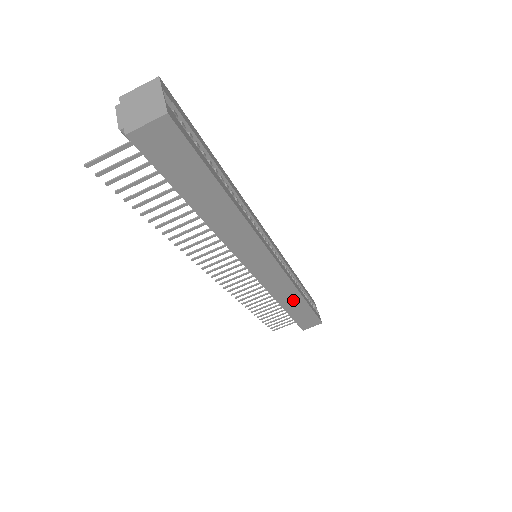
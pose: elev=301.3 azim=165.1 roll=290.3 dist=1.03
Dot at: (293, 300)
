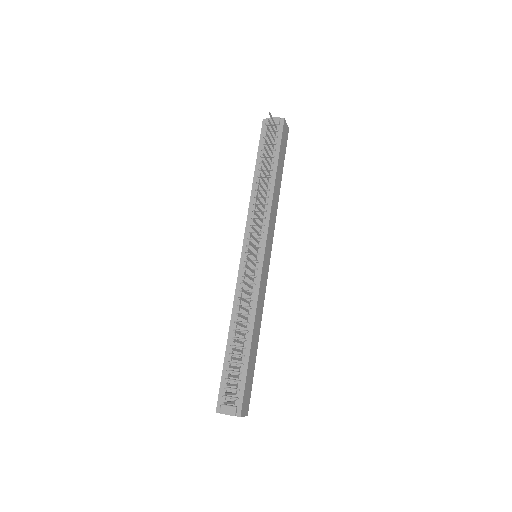
Dot at: (257, 330)
